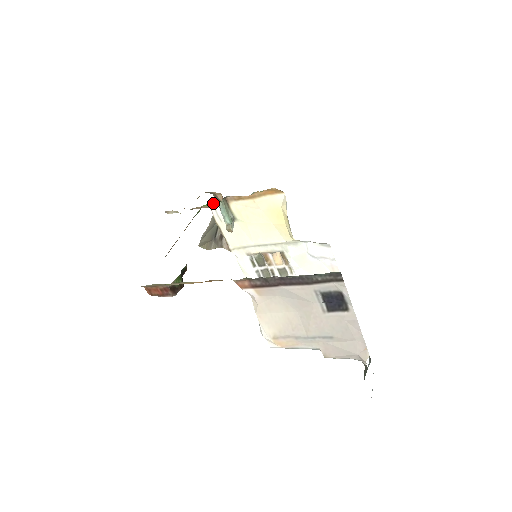
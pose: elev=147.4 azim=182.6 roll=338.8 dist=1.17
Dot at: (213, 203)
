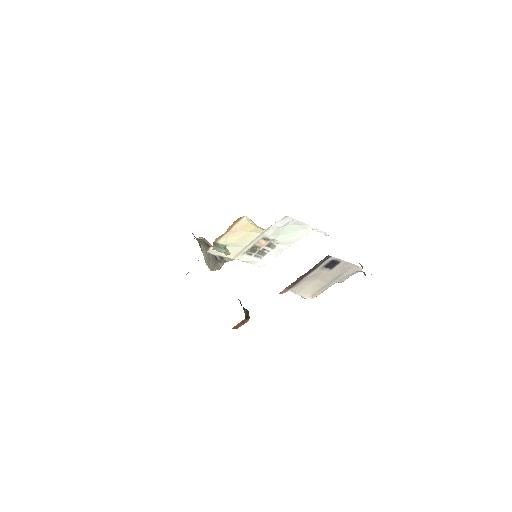
Dot at: (208, 250)
